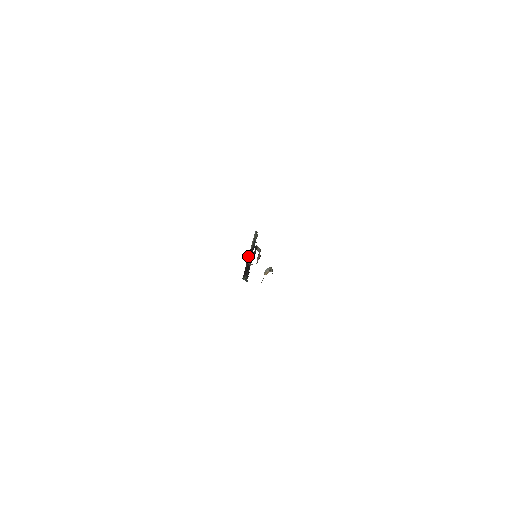
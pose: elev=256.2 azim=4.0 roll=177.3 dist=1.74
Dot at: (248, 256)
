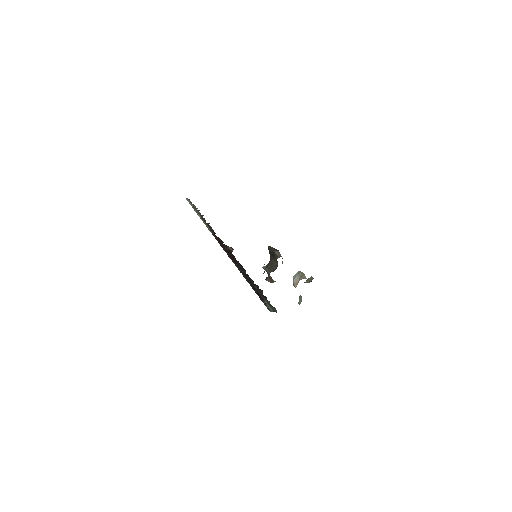
Dot at: occluded
